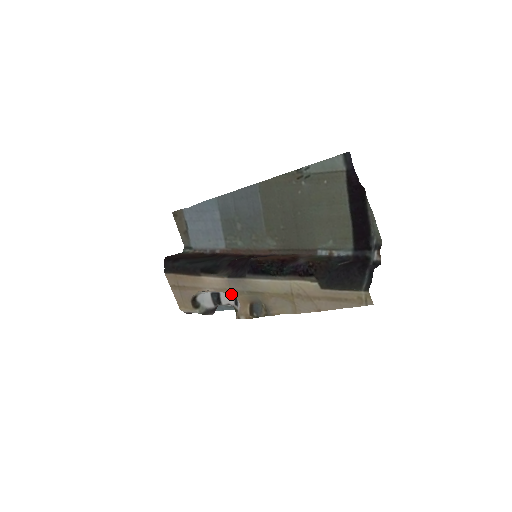
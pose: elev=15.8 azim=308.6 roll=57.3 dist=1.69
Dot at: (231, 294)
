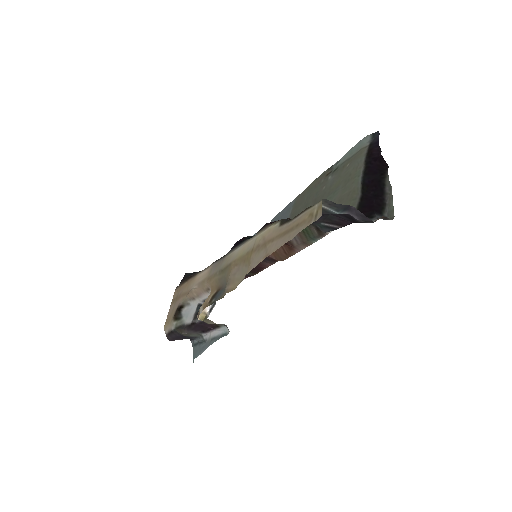
Dot at: occluded
